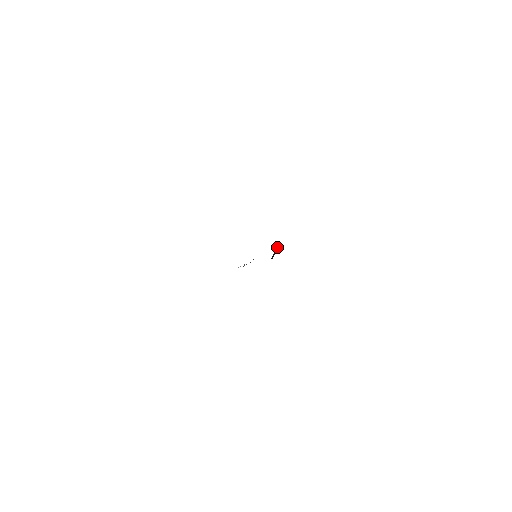
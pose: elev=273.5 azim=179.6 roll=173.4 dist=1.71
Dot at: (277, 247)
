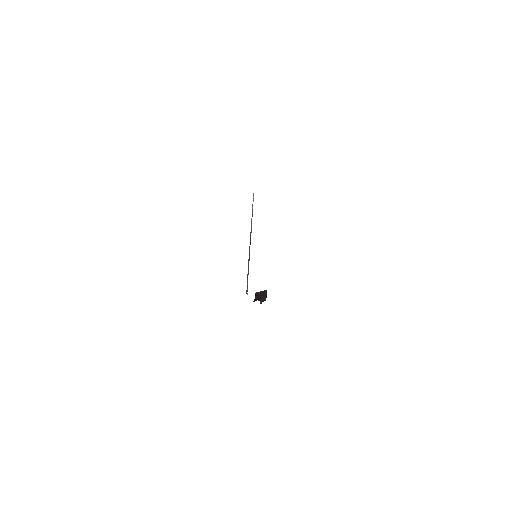
Dot at: (266, 294)
